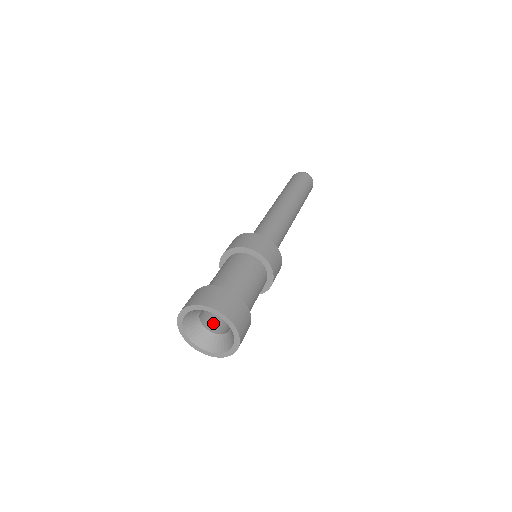
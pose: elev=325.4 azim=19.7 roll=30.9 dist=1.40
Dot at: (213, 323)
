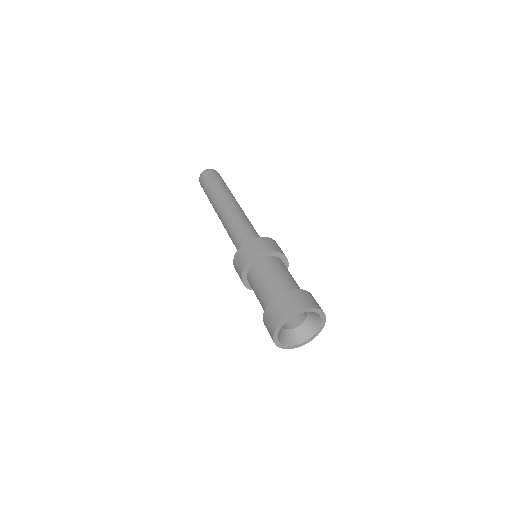
Dot at: occluded
